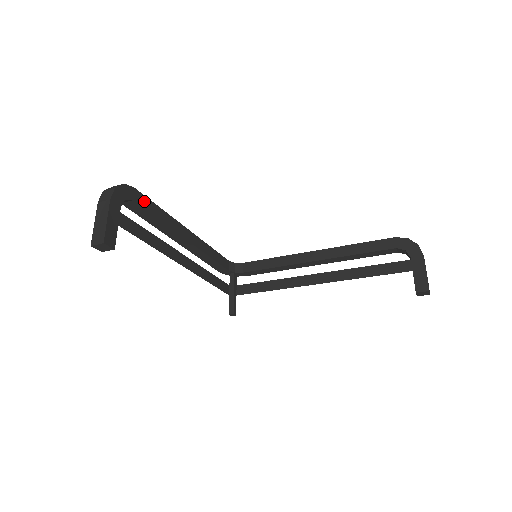
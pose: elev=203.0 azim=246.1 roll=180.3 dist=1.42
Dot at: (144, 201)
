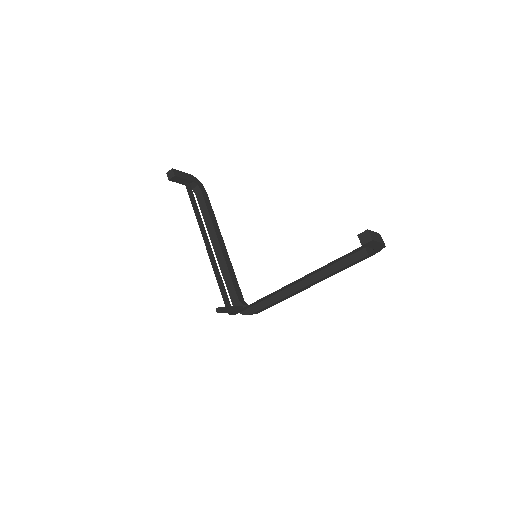
Dot at: (207, 200)
